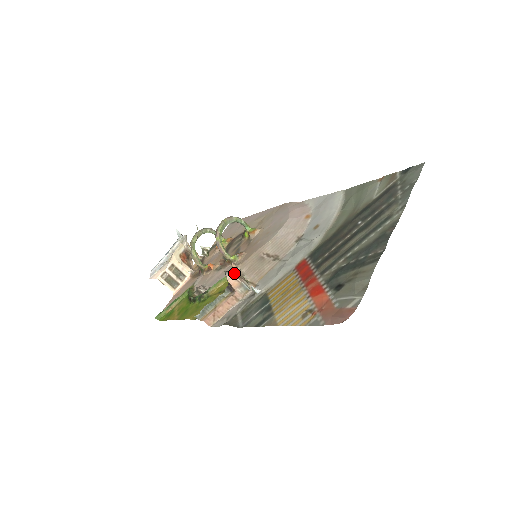
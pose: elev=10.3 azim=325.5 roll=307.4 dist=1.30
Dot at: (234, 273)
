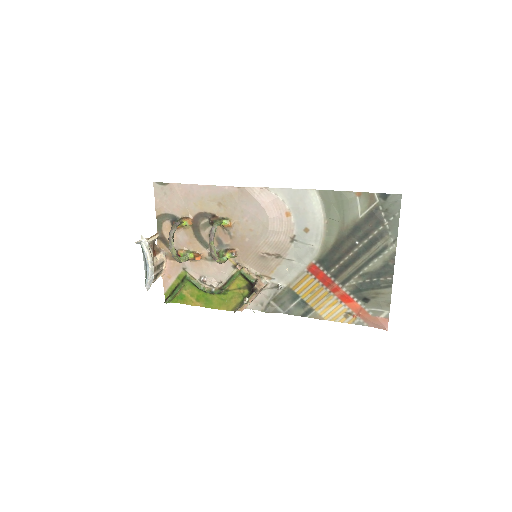
Dot at: (257, 285)
